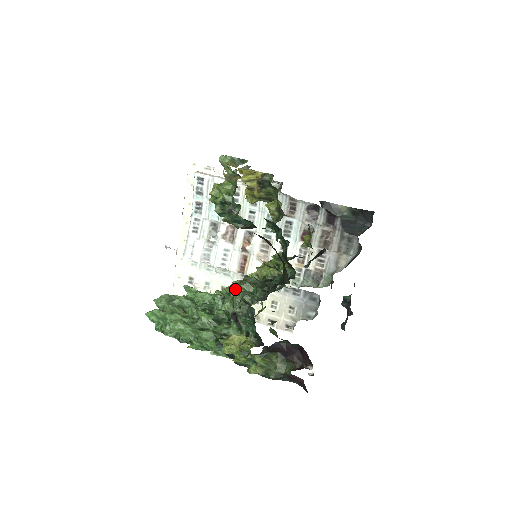
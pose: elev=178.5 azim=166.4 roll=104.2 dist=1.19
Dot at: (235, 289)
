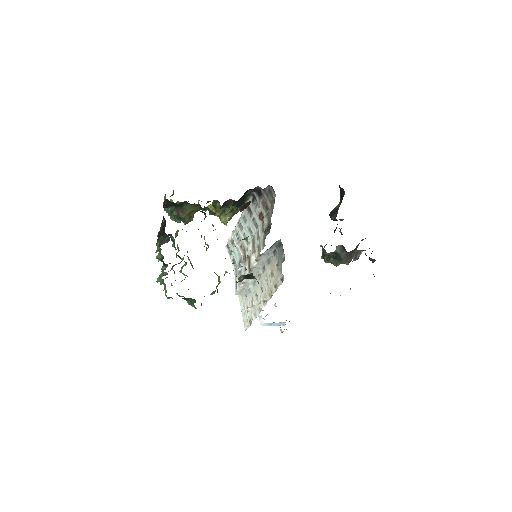
Dot at: occluded
